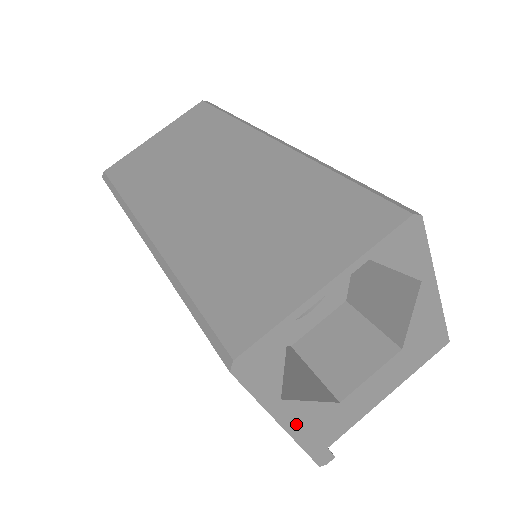
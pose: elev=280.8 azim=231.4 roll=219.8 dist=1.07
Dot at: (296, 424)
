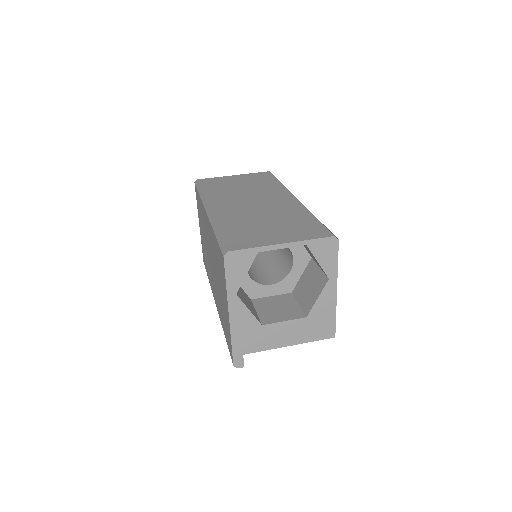
Dot at: (236, 319)
